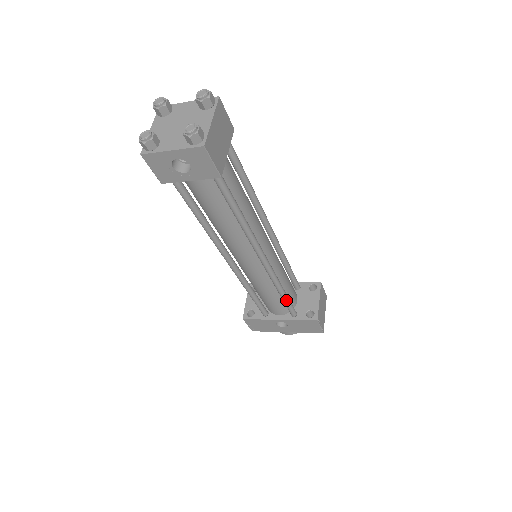
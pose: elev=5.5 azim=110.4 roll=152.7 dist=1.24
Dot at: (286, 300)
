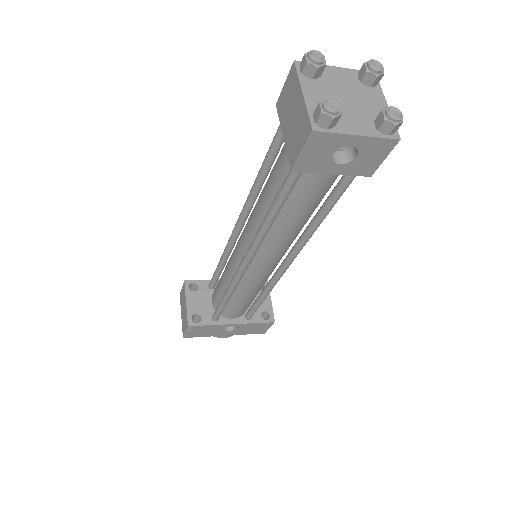
Dot at: occluded
